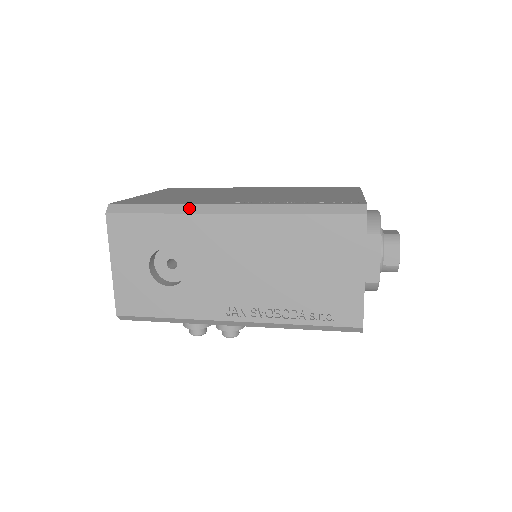
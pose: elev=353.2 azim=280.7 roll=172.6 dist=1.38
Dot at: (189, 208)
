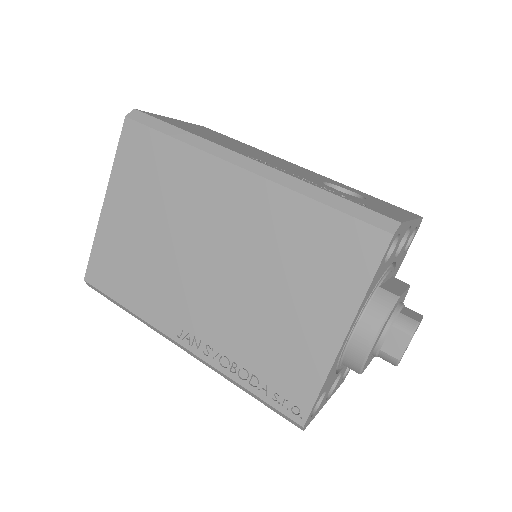
Dot at: (148, 325)
